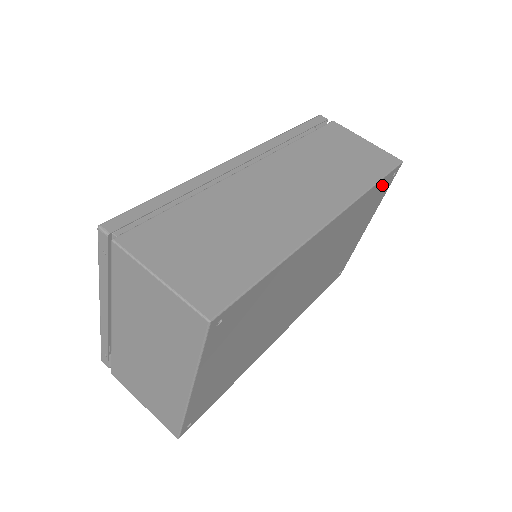
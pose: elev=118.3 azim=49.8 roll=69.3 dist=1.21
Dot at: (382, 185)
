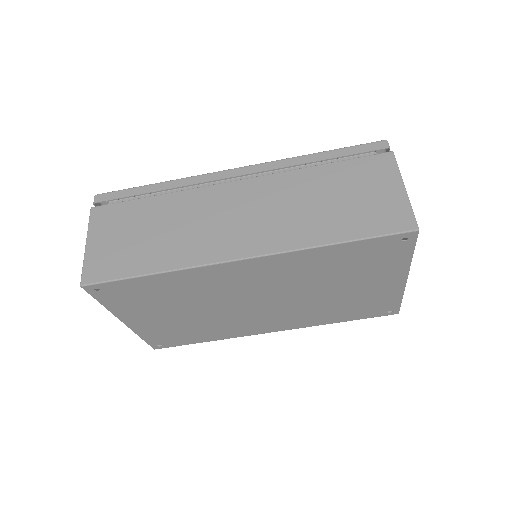
Dot at: (373, 246)
